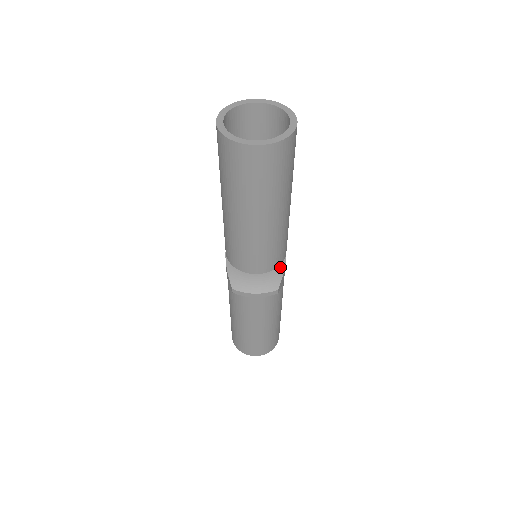
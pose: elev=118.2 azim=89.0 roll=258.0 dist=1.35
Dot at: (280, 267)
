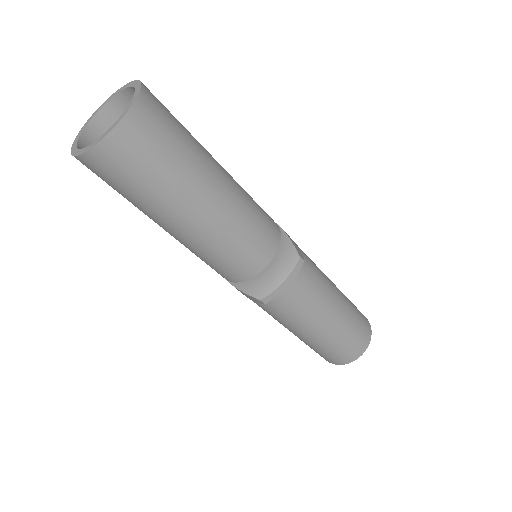
Dot at: (282, 239)
